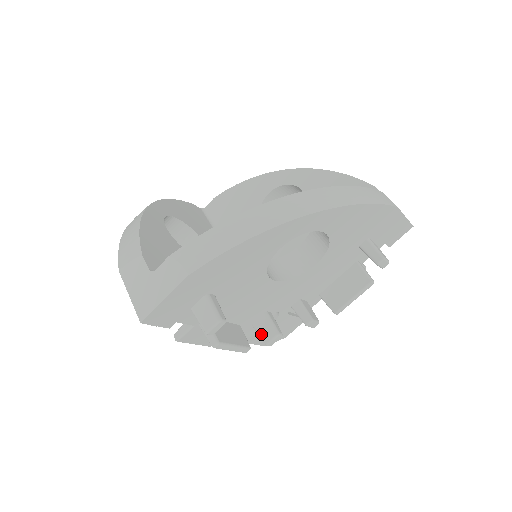
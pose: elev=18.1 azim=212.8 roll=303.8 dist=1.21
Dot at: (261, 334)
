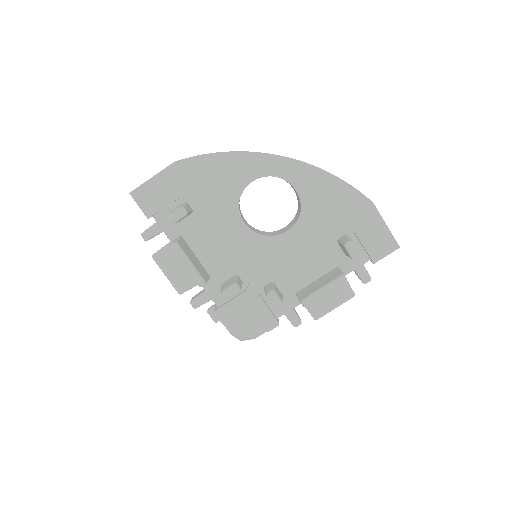
Dot at: (223, 287)
